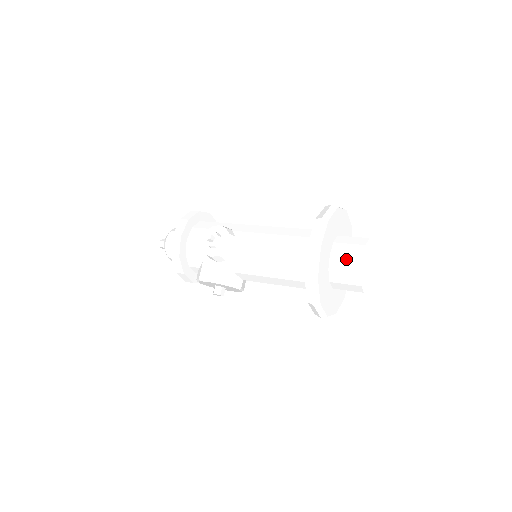
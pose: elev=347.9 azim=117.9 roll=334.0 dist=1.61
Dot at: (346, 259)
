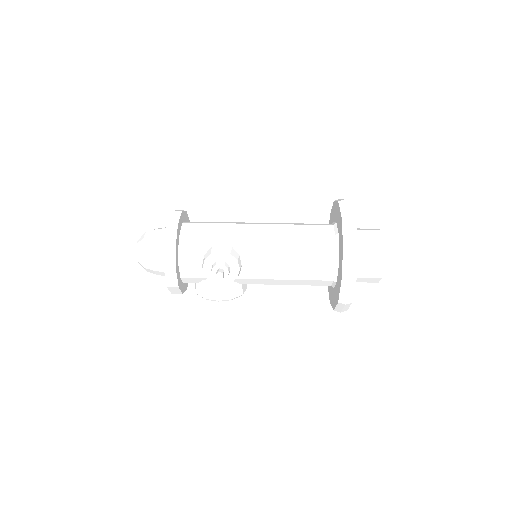
Dot at: (368, 269)
